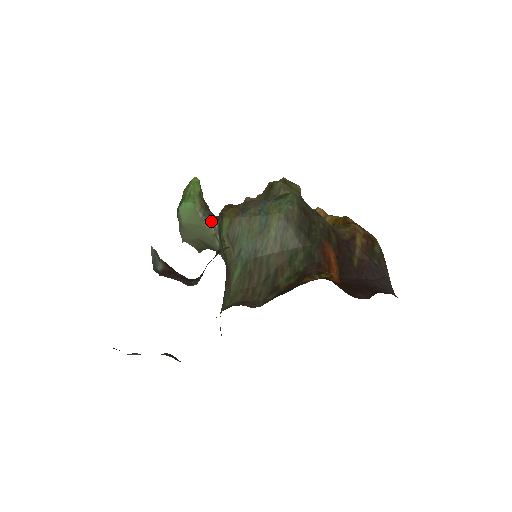
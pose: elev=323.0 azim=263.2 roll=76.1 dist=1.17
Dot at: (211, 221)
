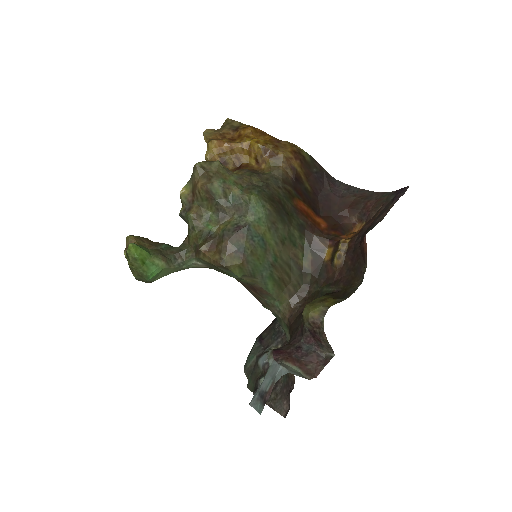
Dot at: (187, 263)
